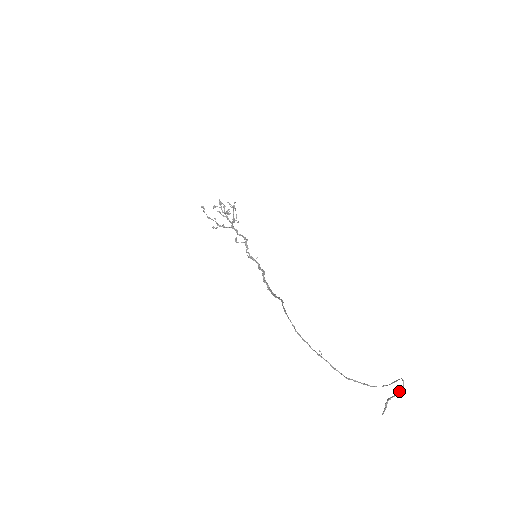
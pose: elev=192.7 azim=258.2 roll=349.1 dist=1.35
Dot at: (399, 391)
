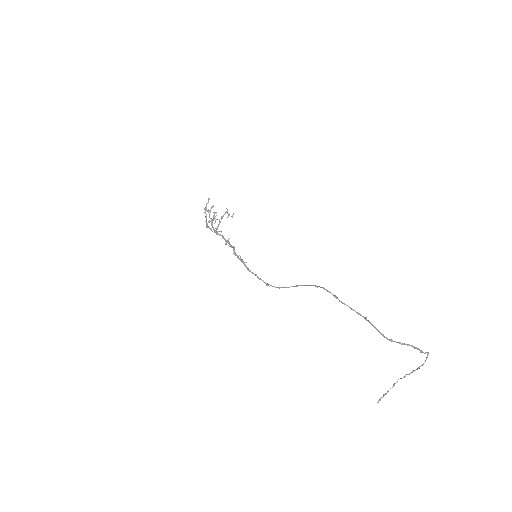
Dot at: (419, 366)
